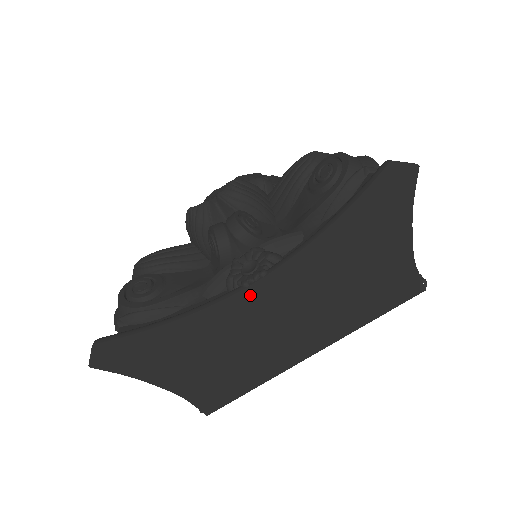
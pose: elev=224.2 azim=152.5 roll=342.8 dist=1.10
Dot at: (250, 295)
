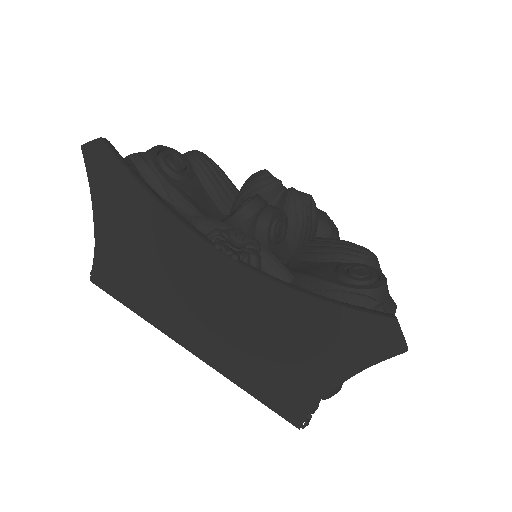
Dot at: (210, 256)
